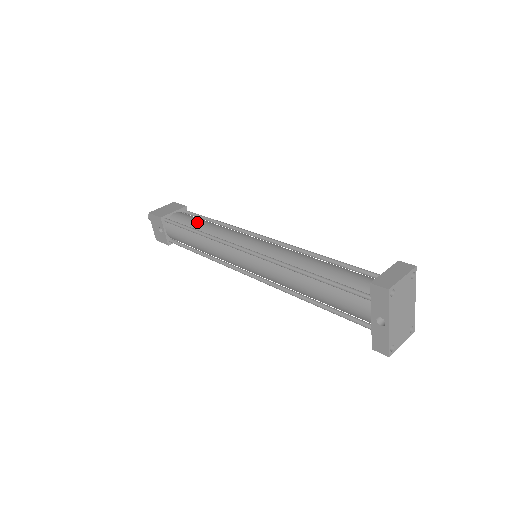
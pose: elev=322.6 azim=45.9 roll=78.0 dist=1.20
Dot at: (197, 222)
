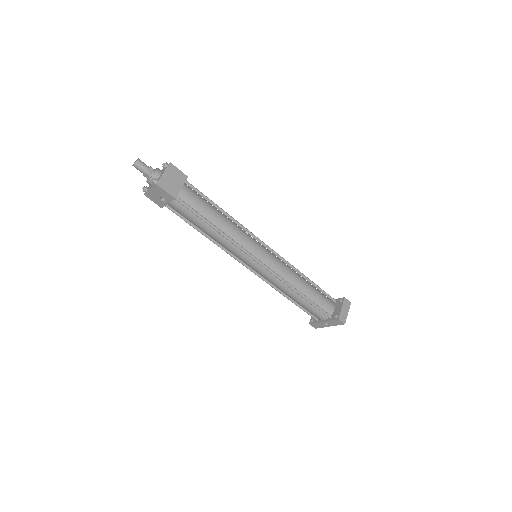
Dot at: (211, 213)
